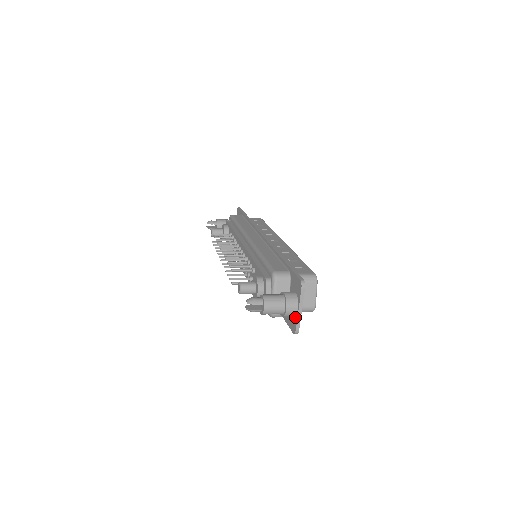
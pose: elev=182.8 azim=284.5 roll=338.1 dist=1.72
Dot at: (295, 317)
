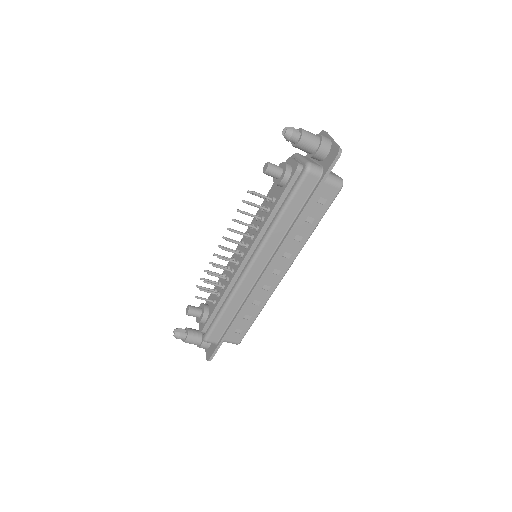
Dot at: (331, 147)
